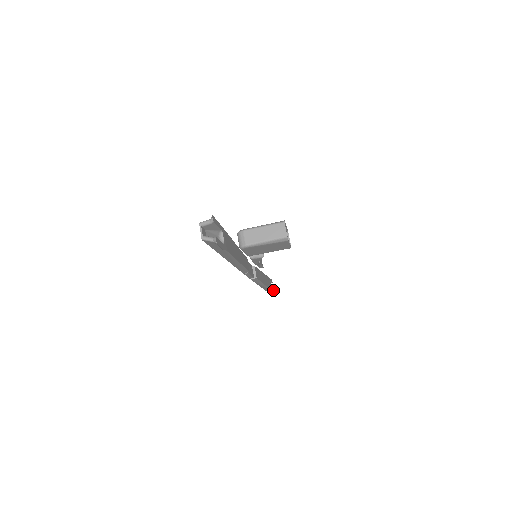
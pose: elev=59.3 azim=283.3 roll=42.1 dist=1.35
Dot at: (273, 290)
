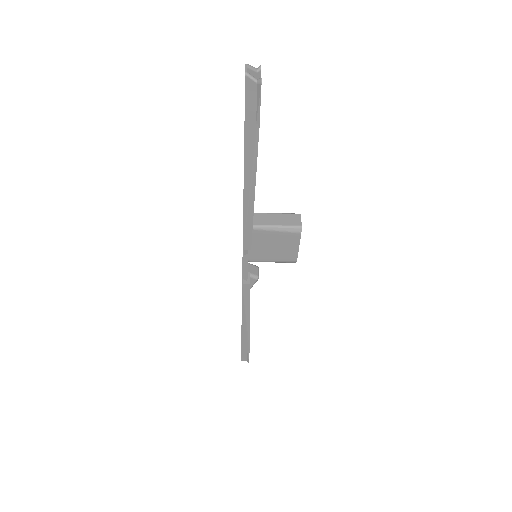
Dot at: occluded
